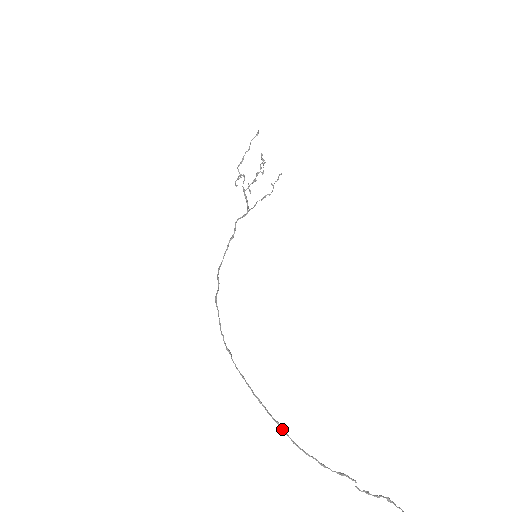
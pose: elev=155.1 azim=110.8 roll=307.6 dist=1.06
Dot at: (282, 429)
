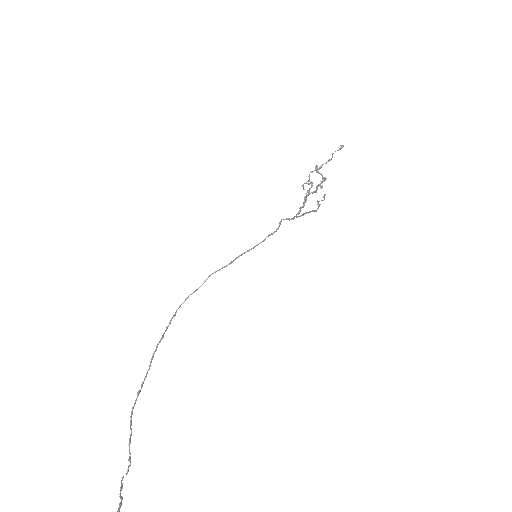
Dot at: (138, 392)
